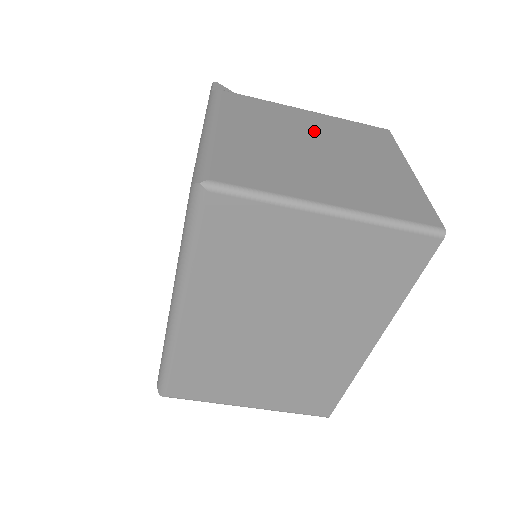
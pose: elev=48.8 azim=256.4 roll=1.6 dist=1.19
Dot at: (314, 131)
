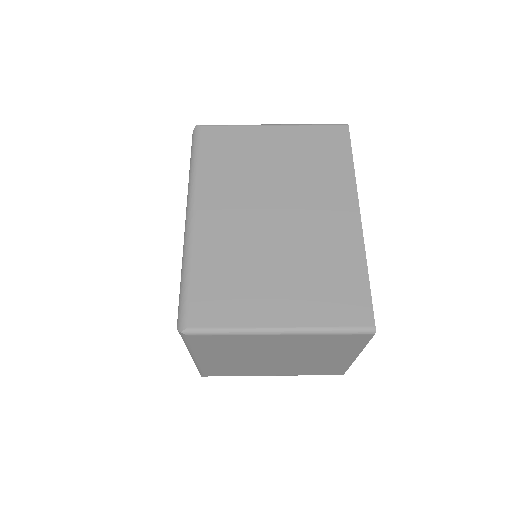
Dot at: occluded
